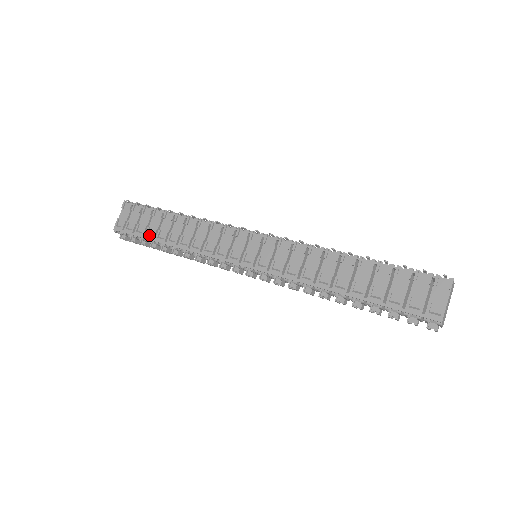
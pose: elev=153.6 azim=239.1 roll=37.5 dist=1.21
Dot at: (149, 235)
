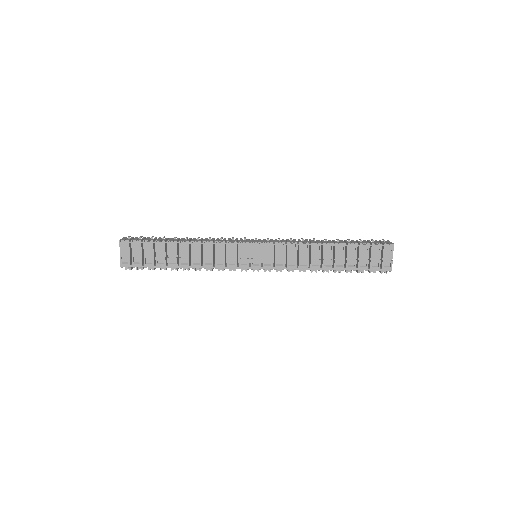
Dot at: (160, 264)
